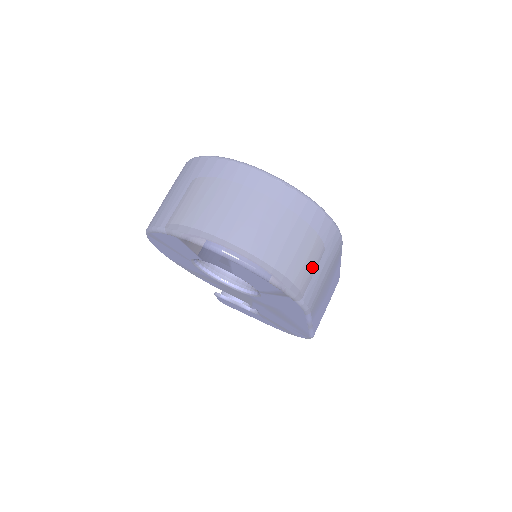
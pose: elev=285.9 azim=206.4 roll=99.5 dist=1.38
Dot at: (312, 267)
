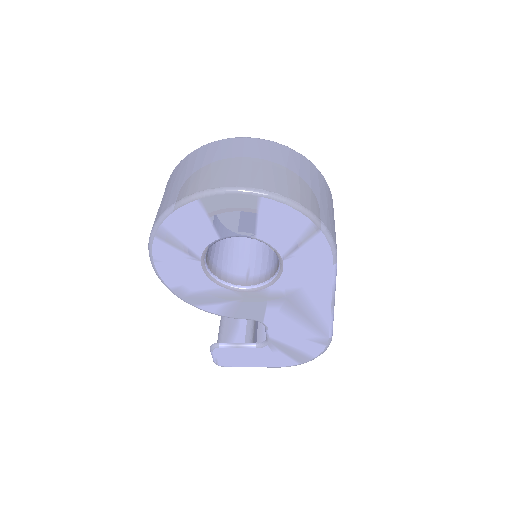
Dot at: (326, 208)
